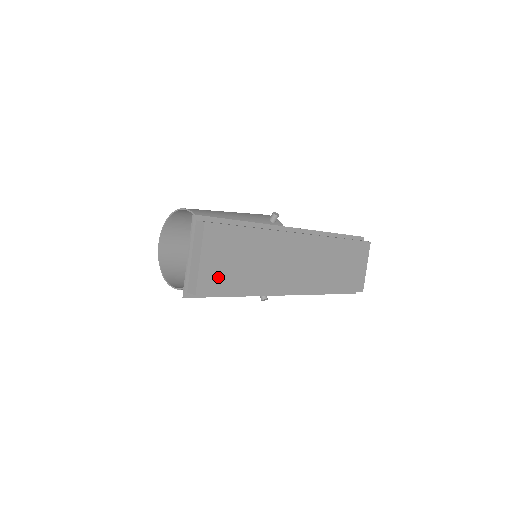
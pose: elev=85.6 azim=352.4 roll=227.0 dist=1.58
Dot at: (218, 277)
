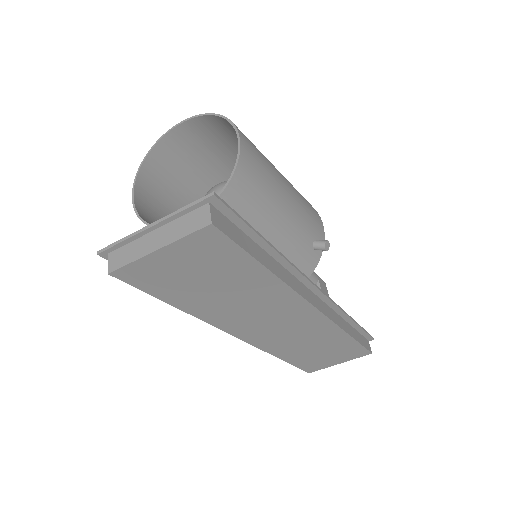
Dot at: (162, 278)
